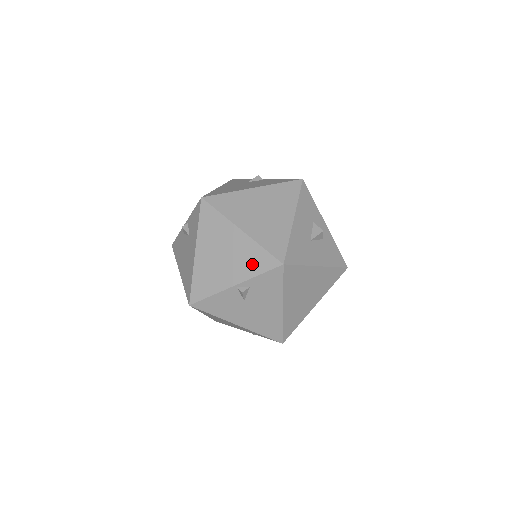
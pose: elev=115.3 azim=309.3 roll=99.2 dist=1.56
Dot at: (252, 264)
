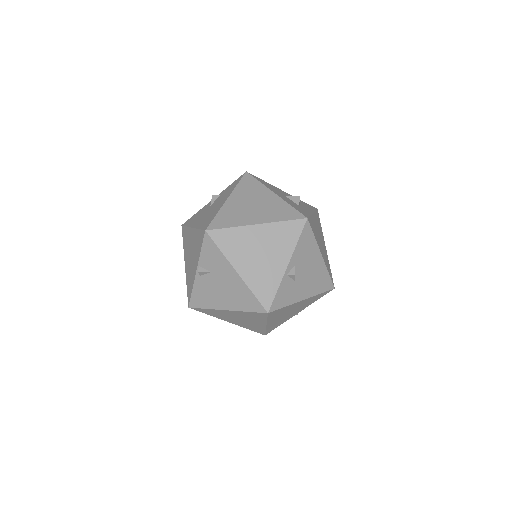
Dot at: occluded
